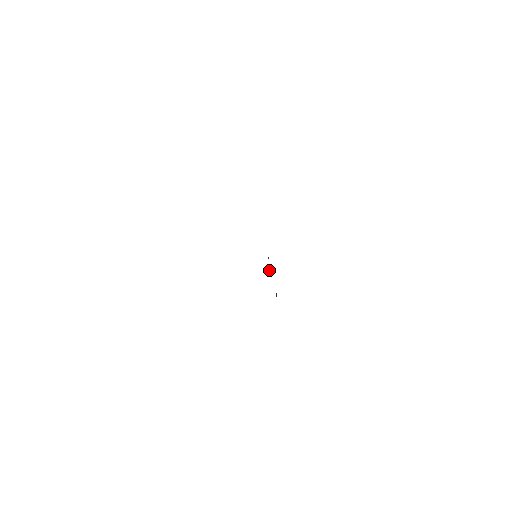
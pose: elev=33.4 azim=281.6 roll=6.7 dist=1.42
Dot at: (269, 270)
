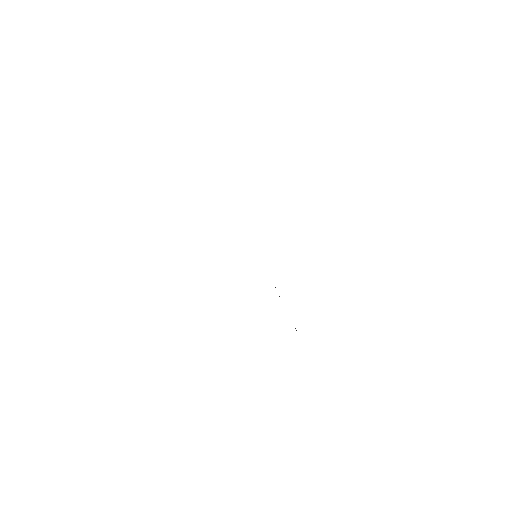
Dot at: occluded
